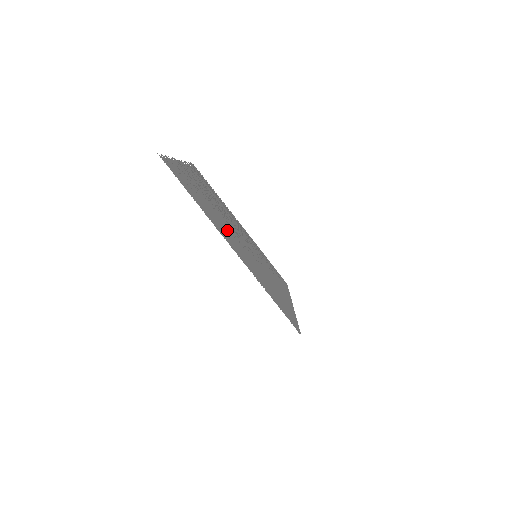
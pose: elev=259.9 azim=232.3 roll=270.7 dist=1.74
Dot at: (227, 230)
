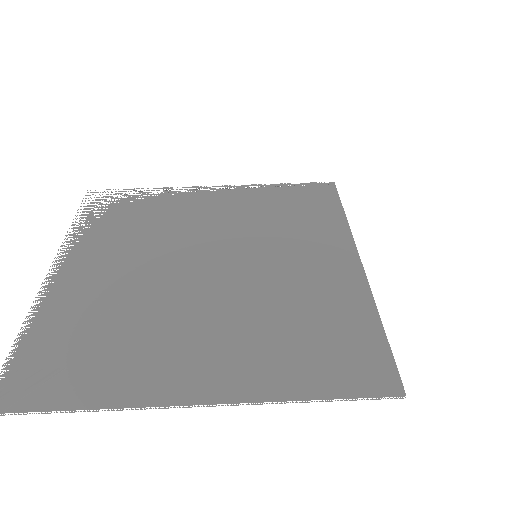
Dot at: (179, 327)
